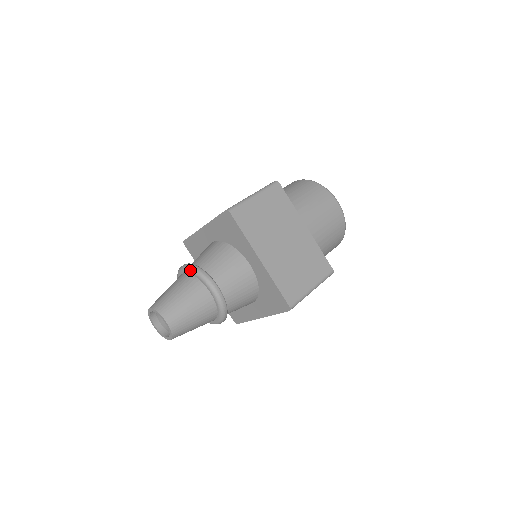
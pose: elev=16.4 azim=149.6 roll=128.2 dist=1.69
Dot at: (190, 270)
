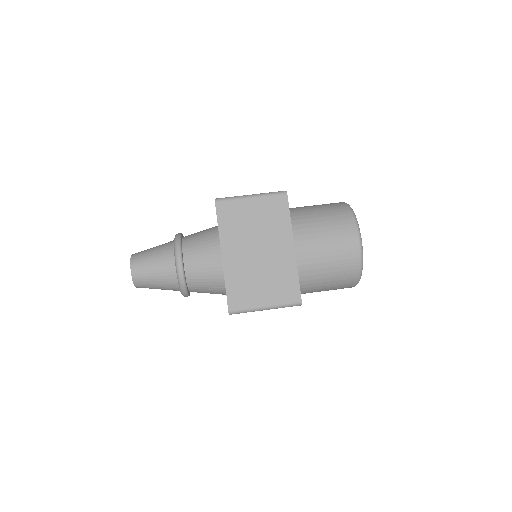
Dot at: (174, 239)
